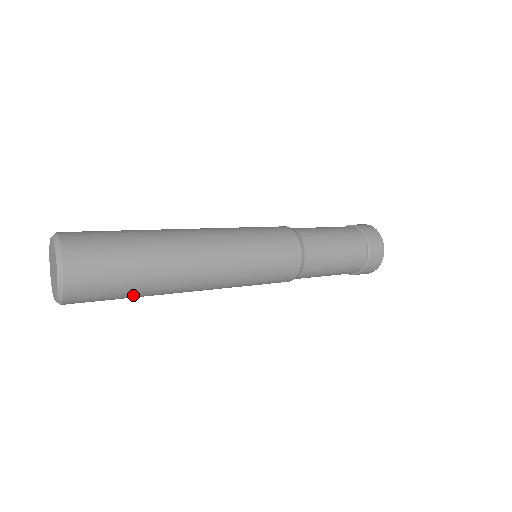
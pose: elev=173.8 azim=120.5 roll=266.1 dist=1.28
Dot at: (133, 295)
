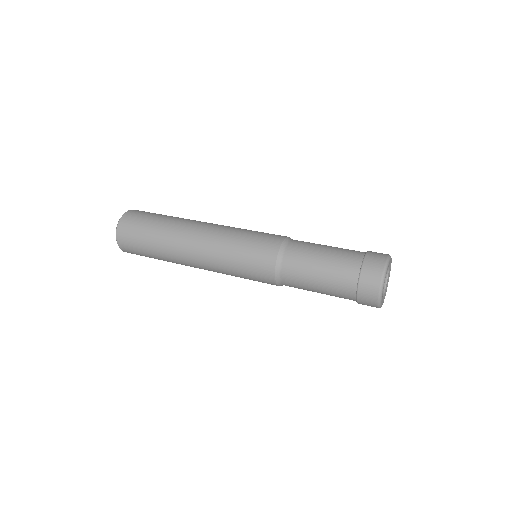
Dot at: occluded
